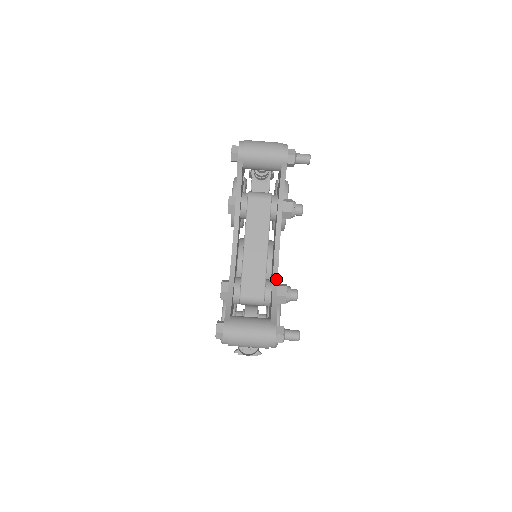
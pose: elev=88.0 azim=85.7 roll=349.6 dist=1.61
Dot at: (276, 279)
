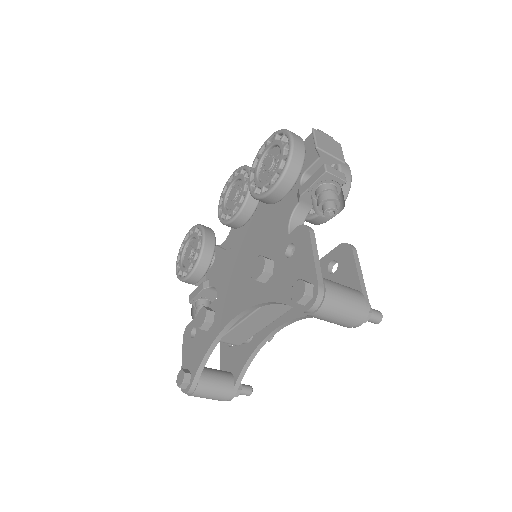
Dot at: (259, 348)
